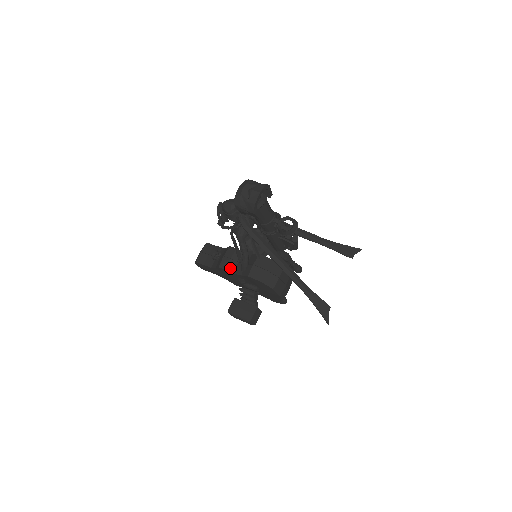
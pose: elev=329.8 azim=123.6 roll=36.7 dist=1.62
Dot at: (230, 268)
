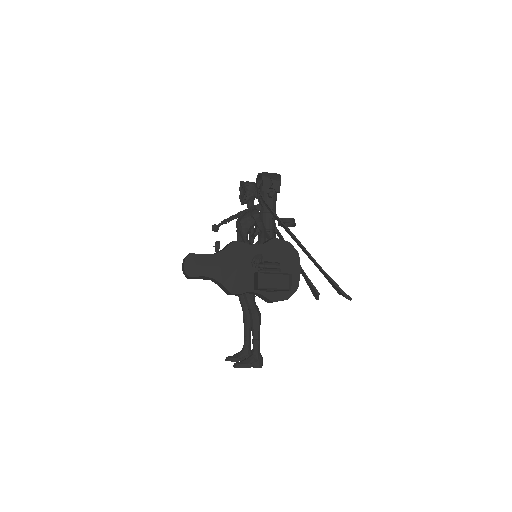
Dot at: (246, 243)
